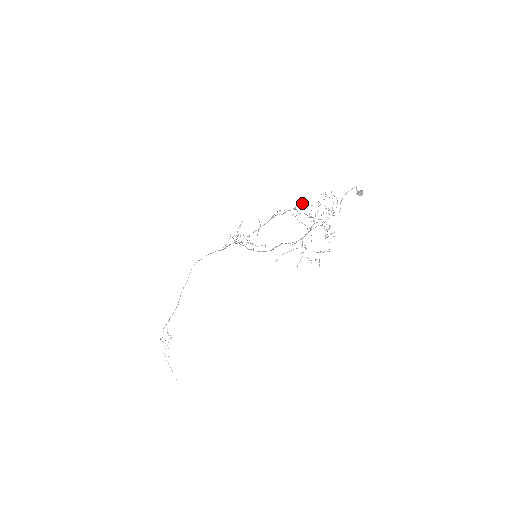
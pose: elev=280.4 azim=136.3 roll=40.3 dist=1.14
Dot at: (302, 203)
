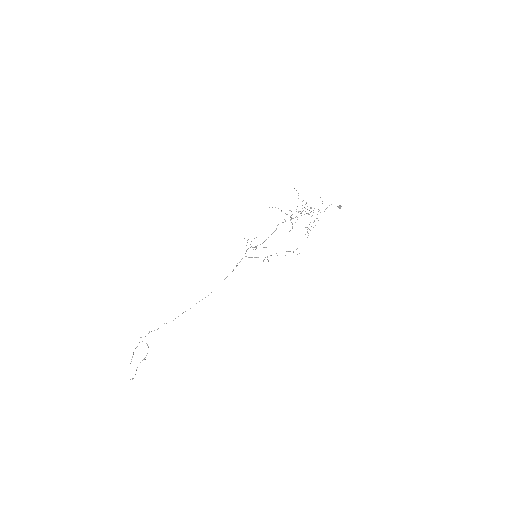
Dot at: occluded
